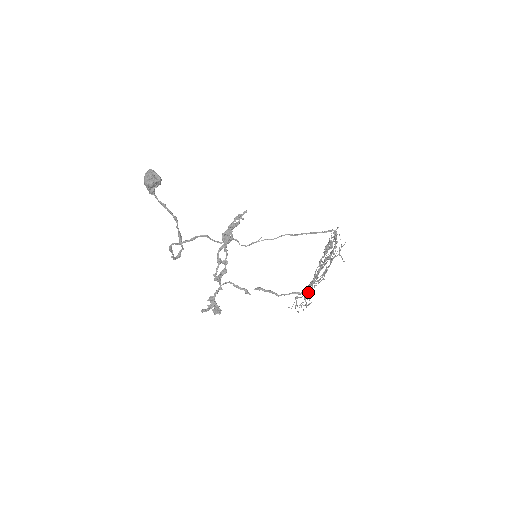
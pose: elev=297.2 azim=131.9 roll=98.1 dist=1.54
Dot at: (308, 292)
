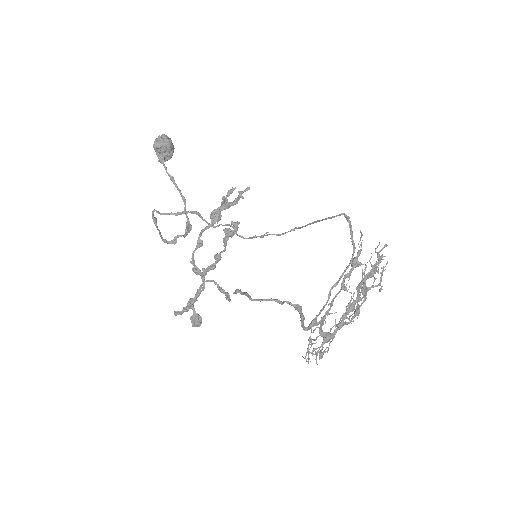
Dot at: occluded
